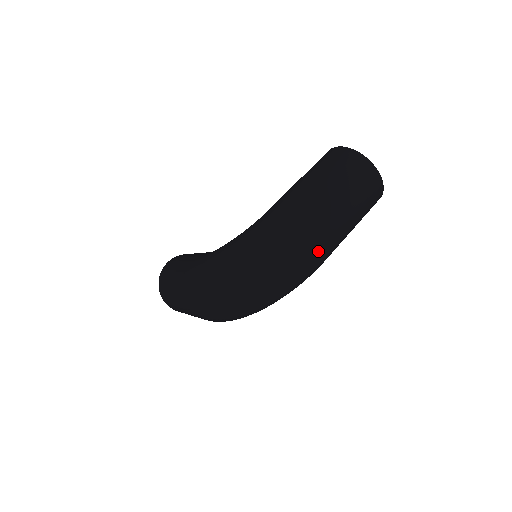
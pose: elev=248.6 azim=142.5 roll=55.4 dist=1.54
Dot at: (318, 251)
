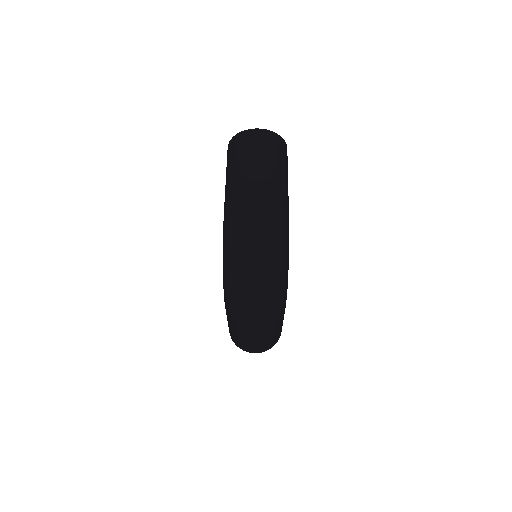
Dot at: (269, 205)
